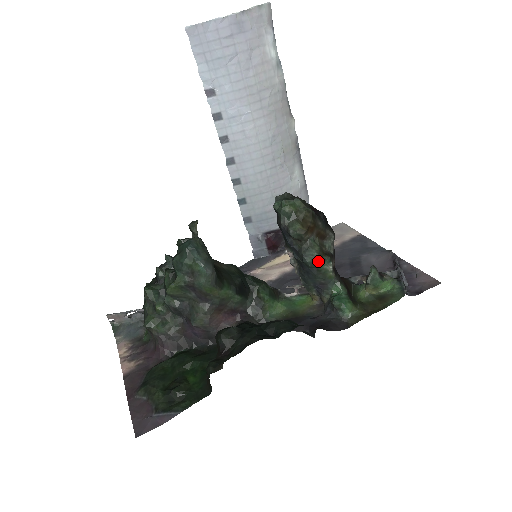
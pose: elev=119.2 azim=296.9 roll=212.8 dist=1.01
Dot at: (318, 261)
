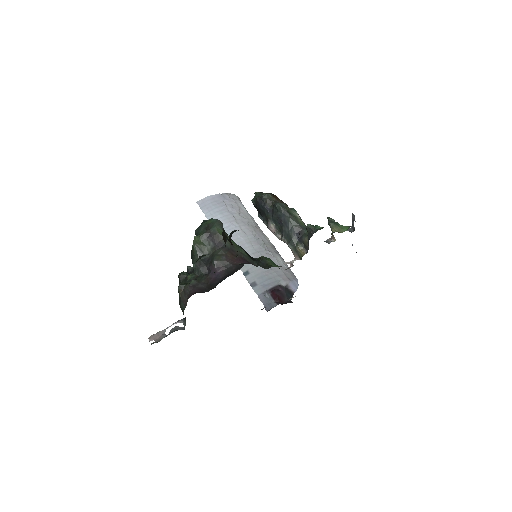
Dot at: (286, 206)
